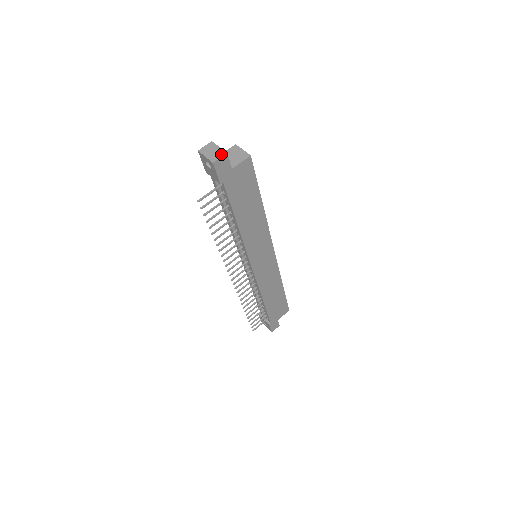
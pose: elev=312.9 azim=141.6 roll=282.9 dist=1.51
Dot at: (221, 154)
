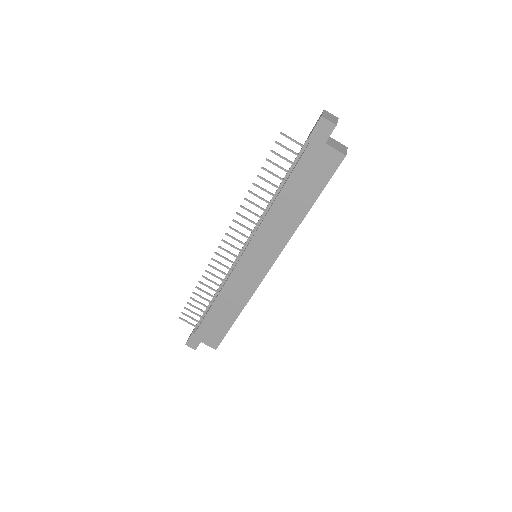
Dot at: (333, 121)
